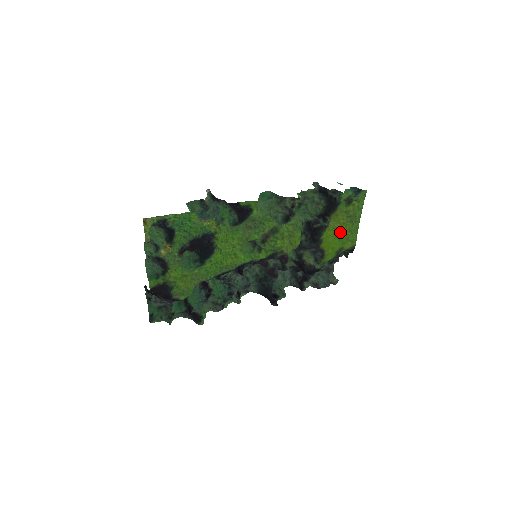
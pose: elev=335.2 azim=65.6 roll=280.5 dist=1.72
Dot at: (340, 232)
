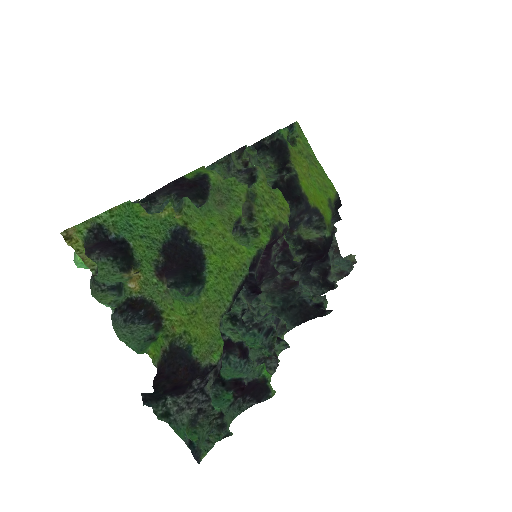
Dot at: (313, 180)
